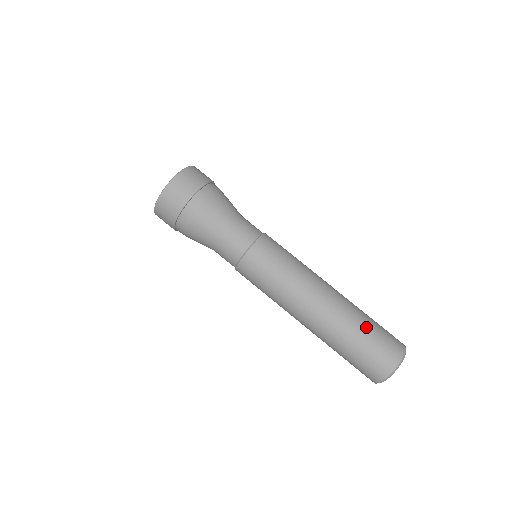
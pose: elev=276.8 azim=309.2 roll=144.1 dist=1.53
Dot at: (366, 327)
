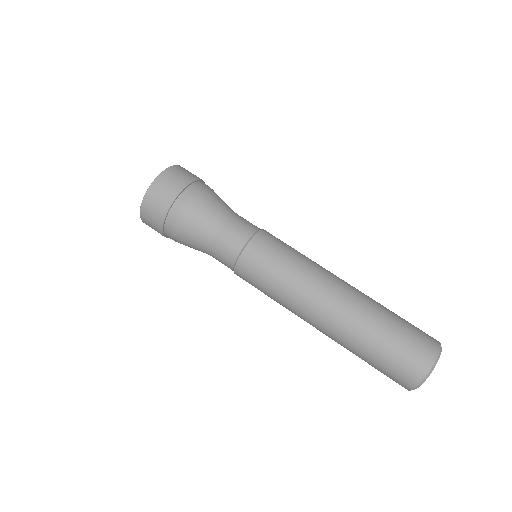
Dot at: occluded
